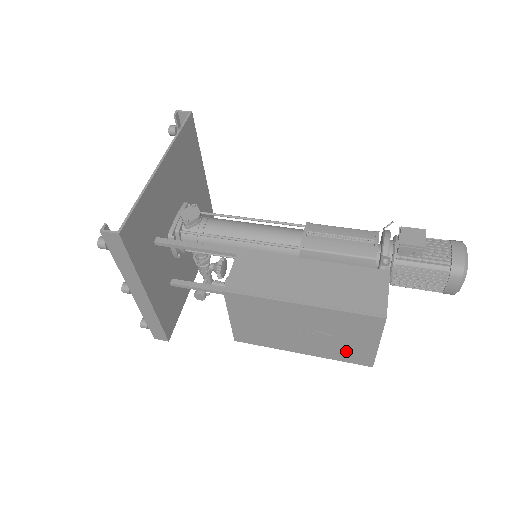
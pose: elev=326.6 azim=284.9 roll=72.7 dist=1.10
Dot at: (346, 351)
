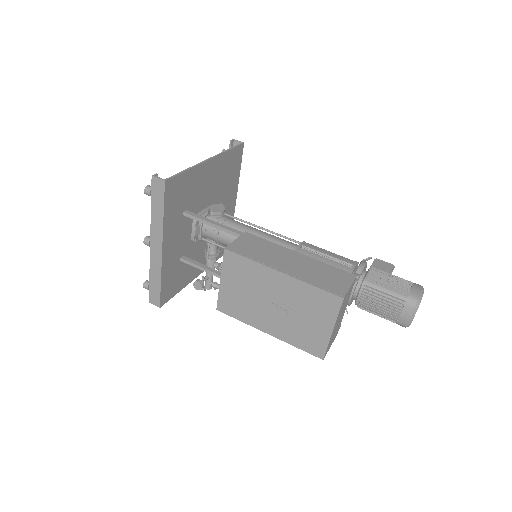
Dot at: (305, 335)
